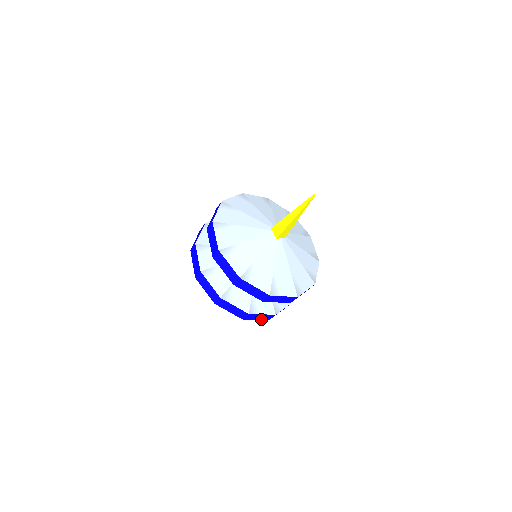
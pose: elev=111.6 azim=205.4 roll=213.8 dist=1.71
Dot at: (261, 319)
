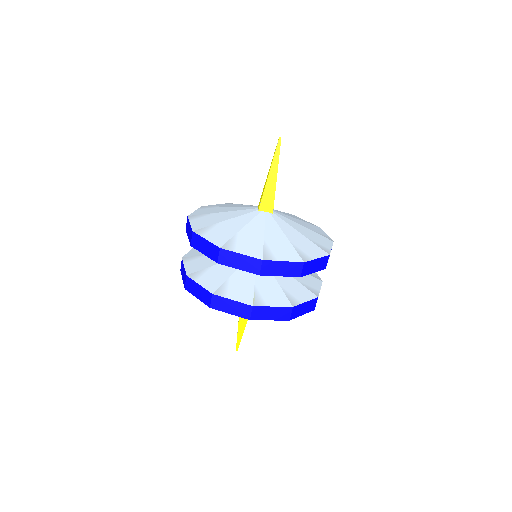
Dot at: occluded
